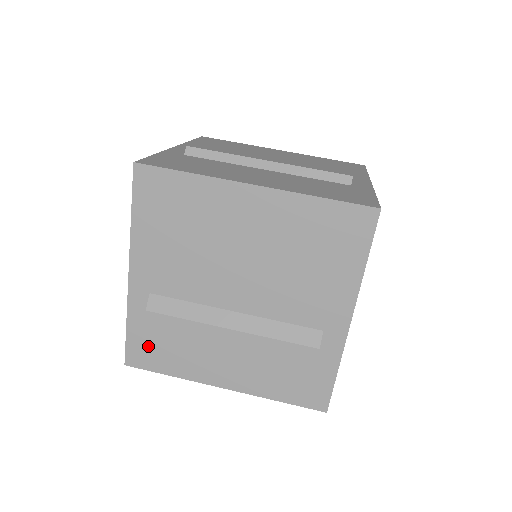
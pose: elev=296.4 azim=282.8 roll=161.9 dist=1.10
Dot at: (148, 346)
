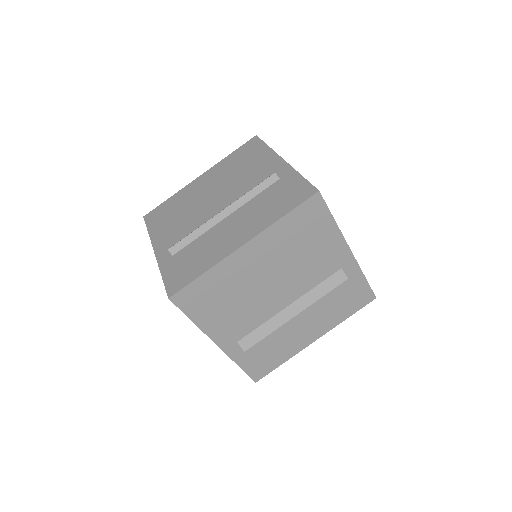
Dot at: (259, 363)
